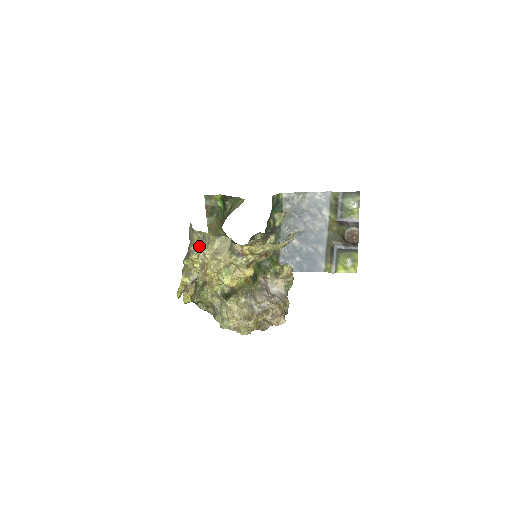
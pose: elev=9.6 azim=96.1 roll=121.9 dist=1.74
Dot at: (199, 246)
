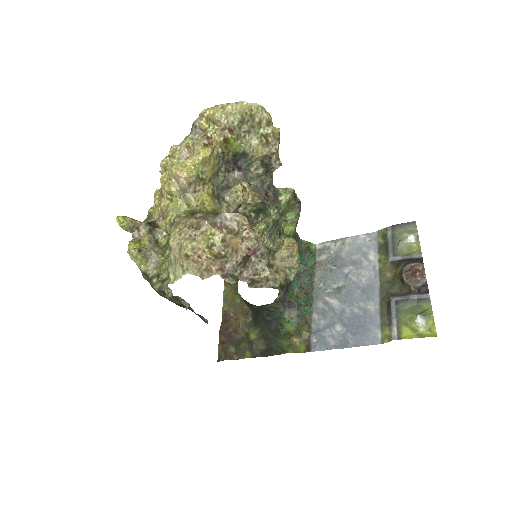
Dot at: occluded
